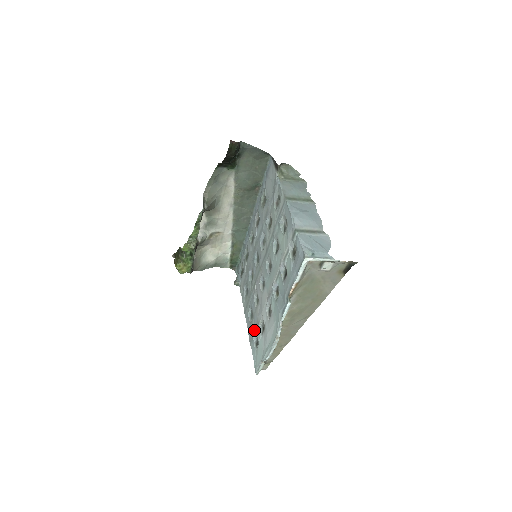
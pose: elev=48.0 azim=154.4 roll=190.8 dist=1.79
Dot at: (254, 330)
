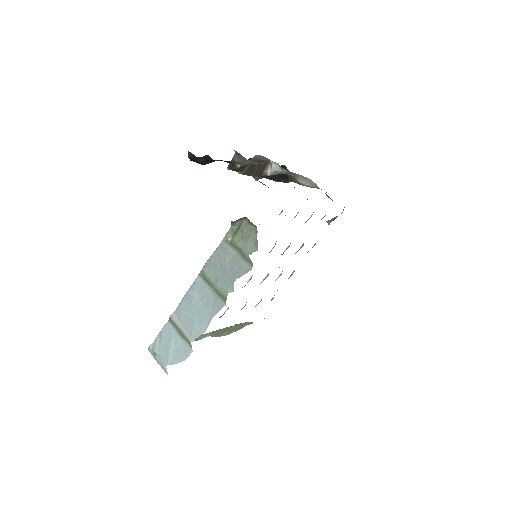
Dot at: occluded
